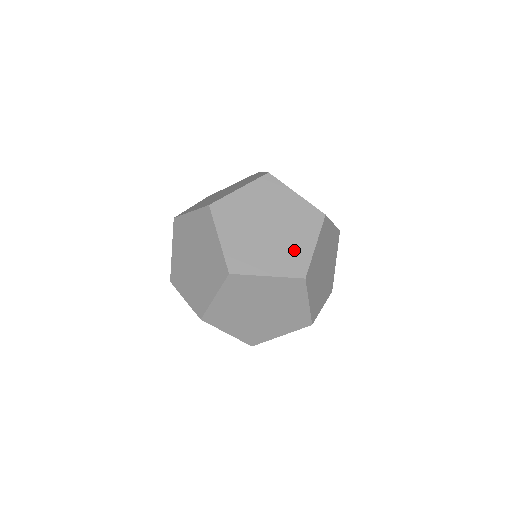
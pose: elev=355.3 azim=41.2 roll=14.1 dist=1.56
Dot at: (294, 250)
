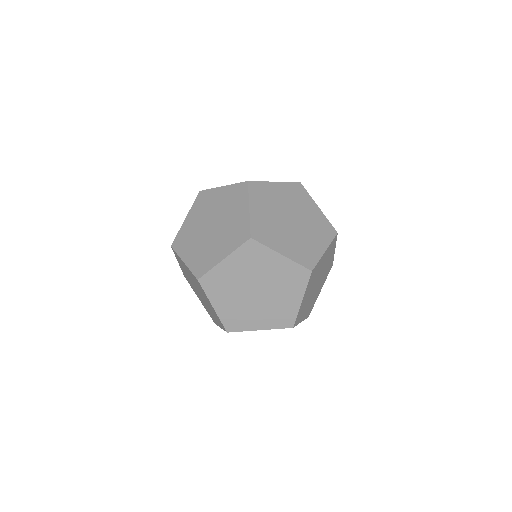
Dot at: (282, 307)
